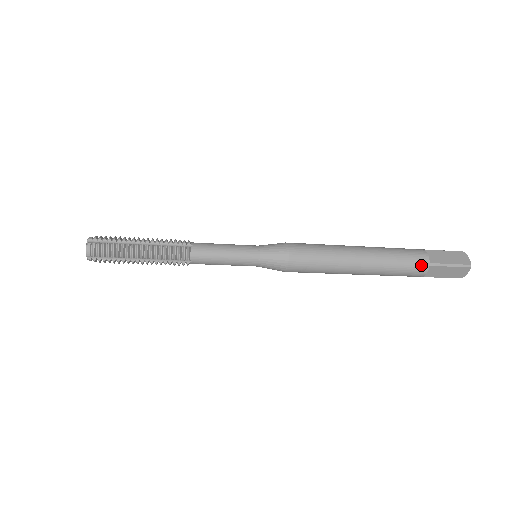
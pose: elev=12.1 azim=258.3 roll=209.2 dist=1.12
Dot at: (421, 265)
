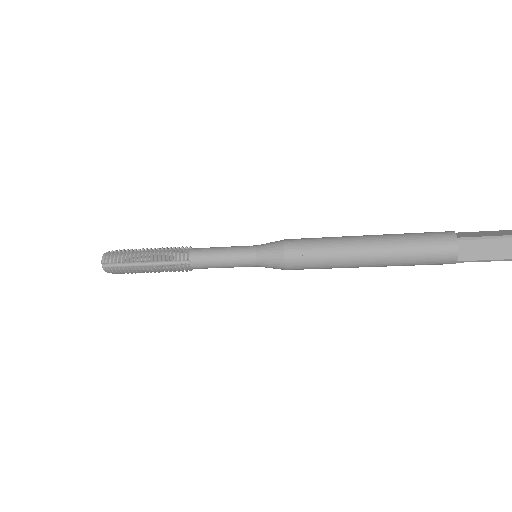
Dot at: (446, 241)
